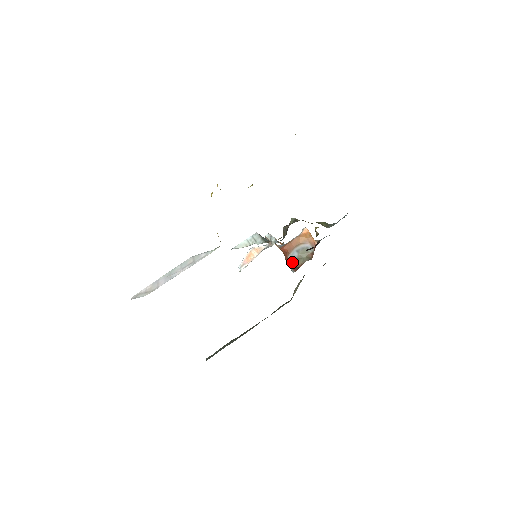
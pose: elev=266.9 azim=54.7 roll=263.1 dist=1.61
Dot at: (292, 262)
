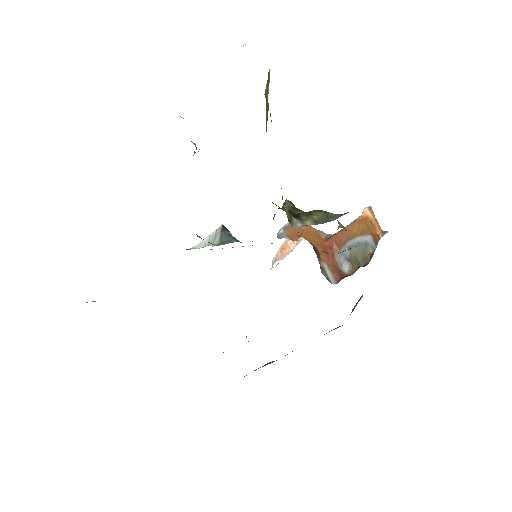
Dot at: (340, 265)
